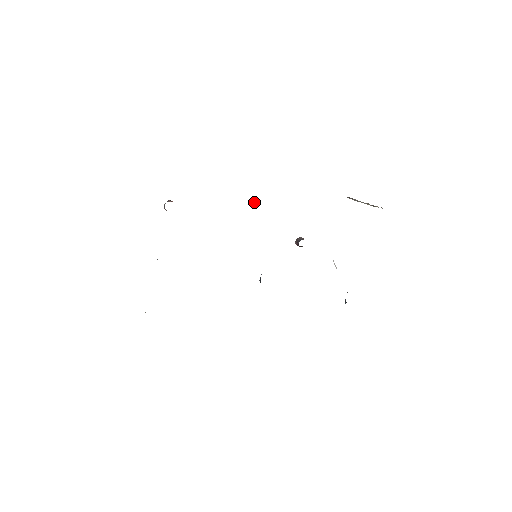
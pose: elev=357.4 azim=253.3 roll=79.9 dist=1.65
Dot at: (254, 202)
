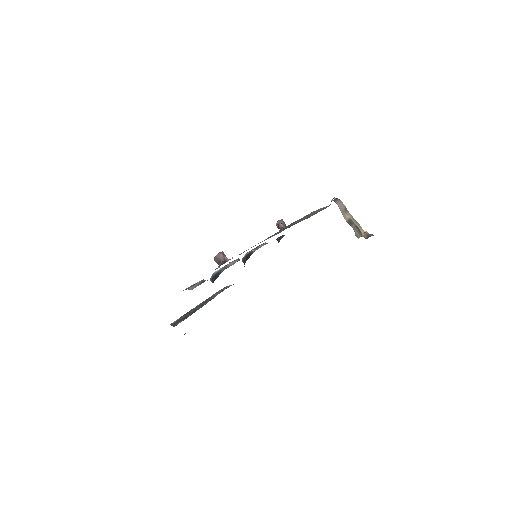
Dot at: (280, 227)
